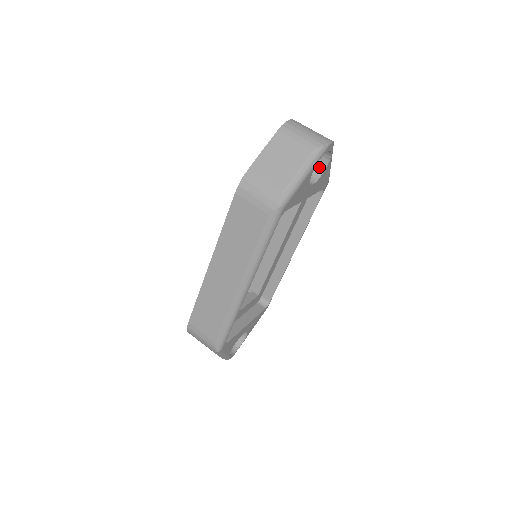
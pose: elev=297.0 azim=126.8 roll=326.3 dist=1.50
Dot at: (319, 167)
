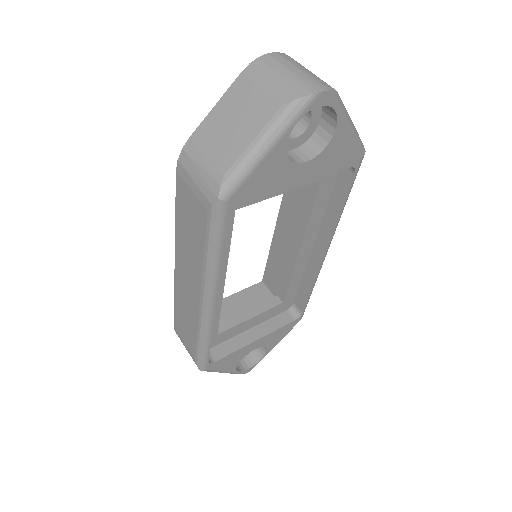
Dot at: (324, 133)
